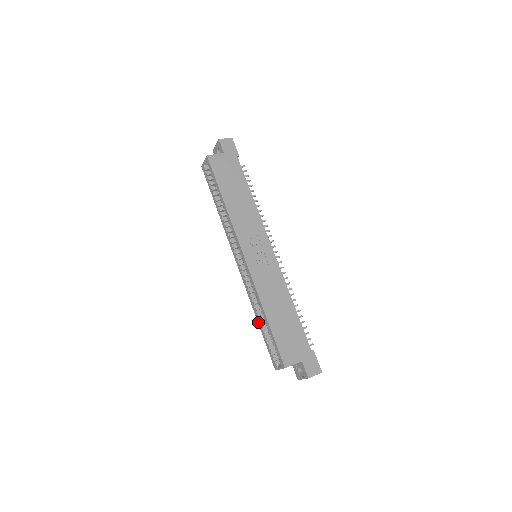
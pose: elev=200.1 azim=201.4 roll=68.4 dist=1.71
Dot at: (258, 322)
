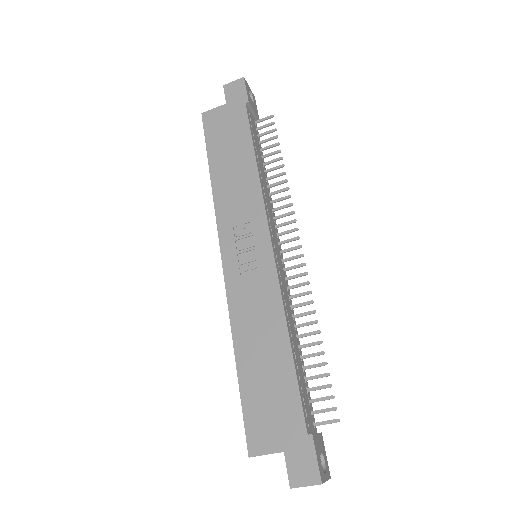
Dot at: occluded
